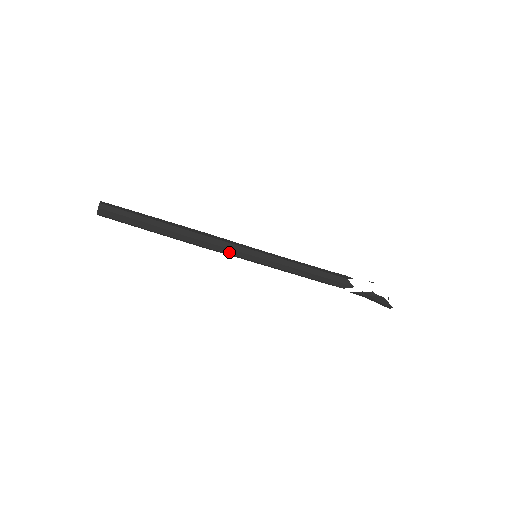
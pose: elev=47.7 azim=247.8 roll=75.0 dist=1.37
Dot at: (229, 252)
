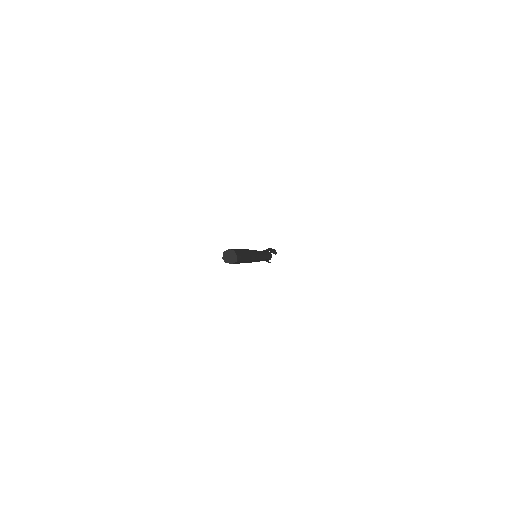
Dot at: occluded
